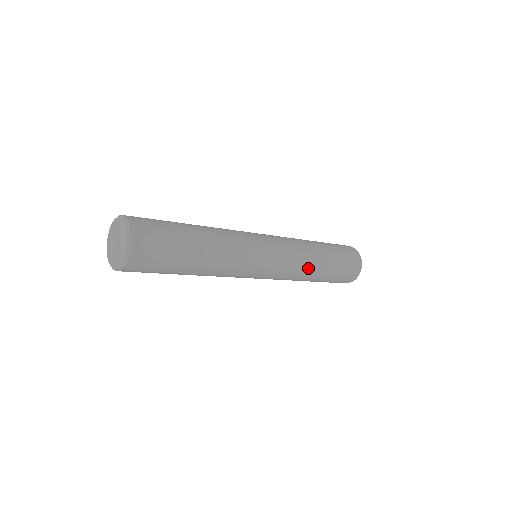
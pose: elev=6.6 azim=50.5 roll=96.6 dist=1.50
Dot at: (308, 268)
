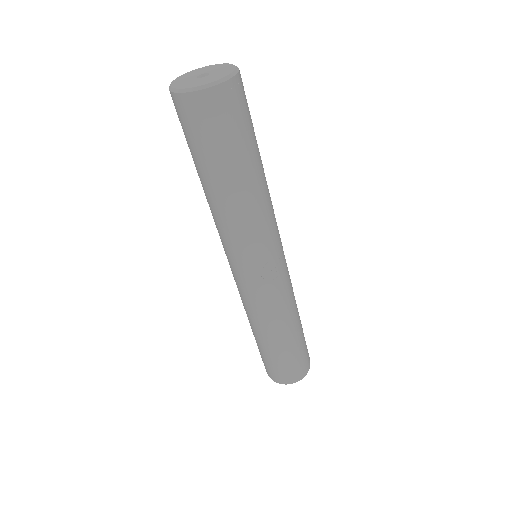
Dot at: (278, 320)
